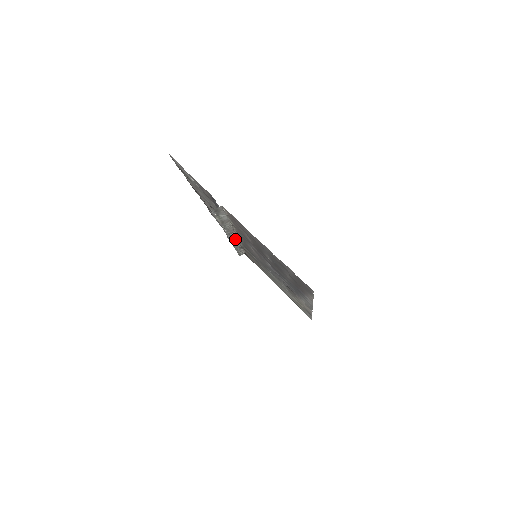
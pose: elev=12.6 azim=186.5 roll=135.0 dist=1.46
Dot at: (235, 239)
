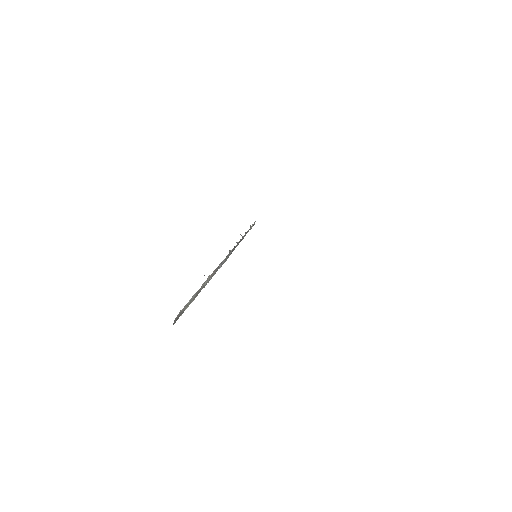
Dot at: (229, 253)
